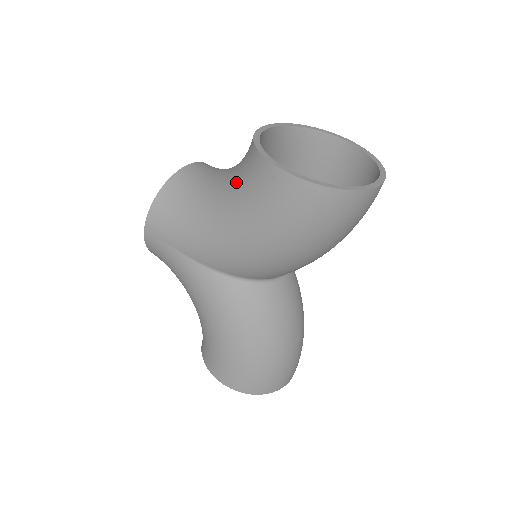
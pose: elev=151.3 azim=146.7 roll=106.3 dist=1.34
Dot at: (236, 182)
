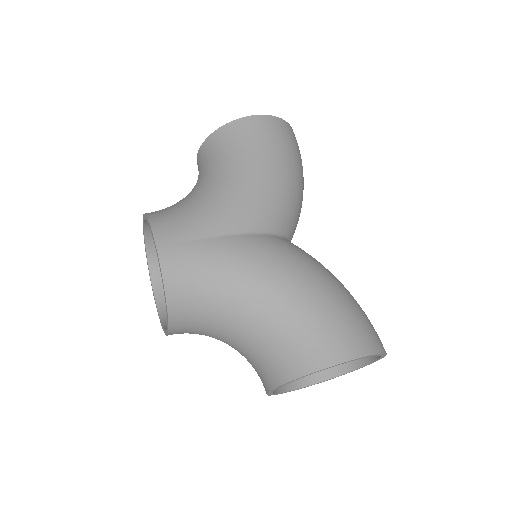
Dot at: (220, 158)
